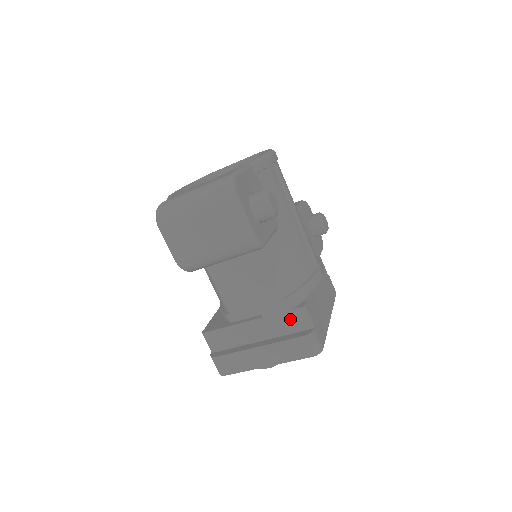
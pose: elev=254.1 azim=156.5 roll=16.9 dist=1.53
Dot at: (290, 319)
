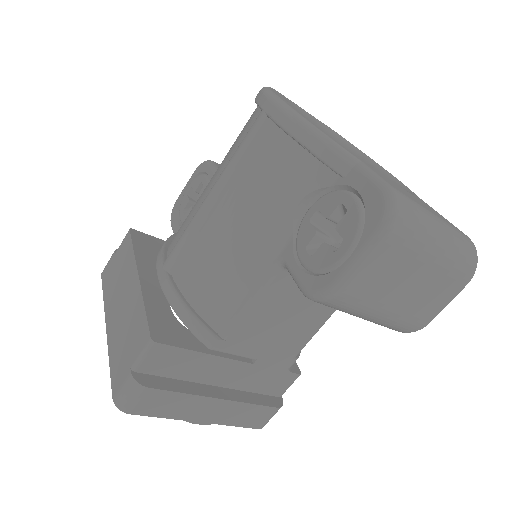
Dot at: (275, 379)
